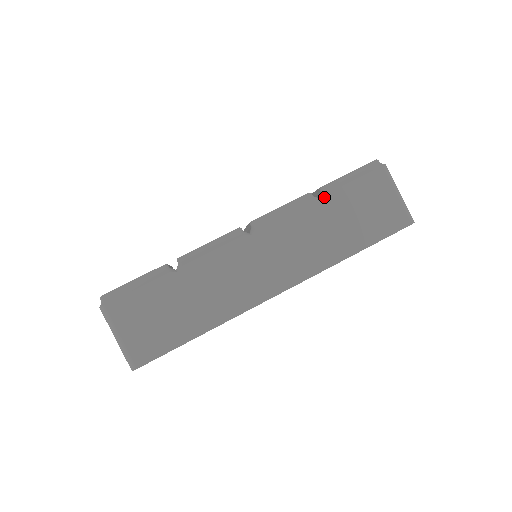
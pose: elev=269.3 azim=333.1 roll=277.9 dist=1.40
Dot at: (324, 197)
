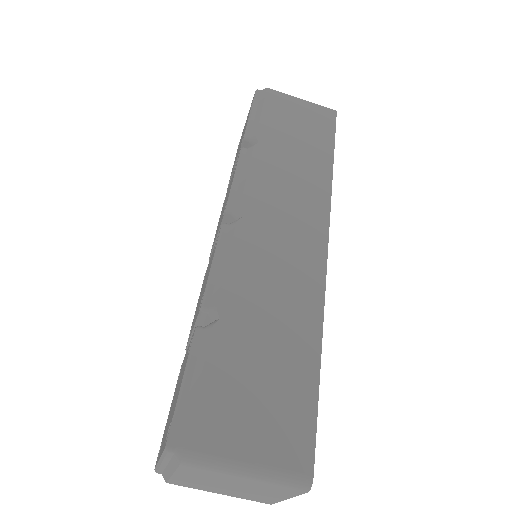
Dot at: (258, 139)
